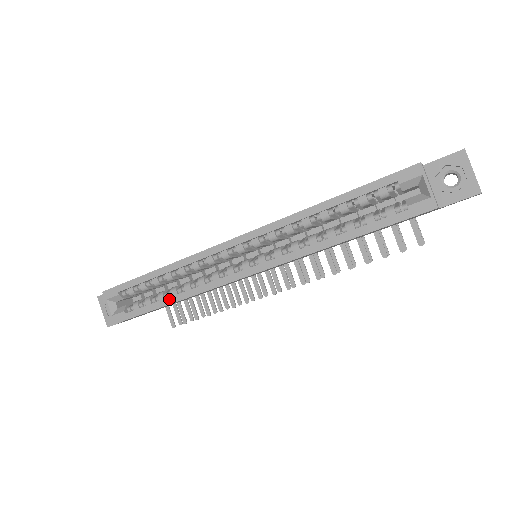
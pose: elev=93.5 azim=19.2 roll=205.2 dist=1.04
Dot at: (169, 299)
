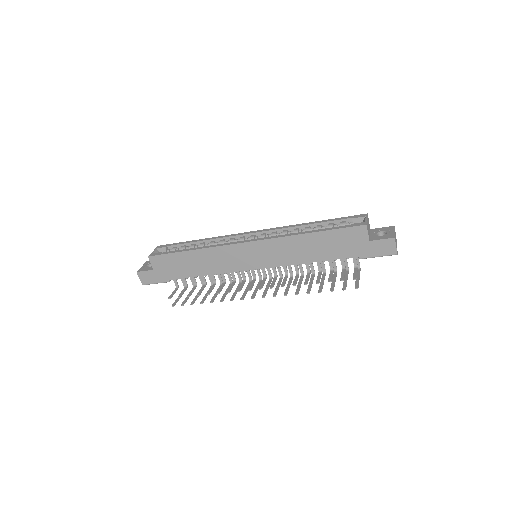
Dot at: (193, 248)
